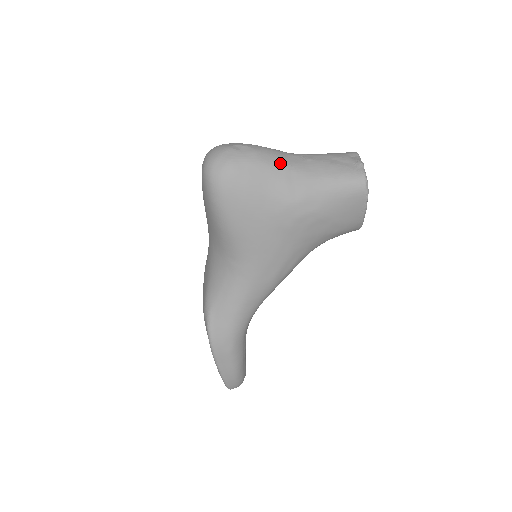
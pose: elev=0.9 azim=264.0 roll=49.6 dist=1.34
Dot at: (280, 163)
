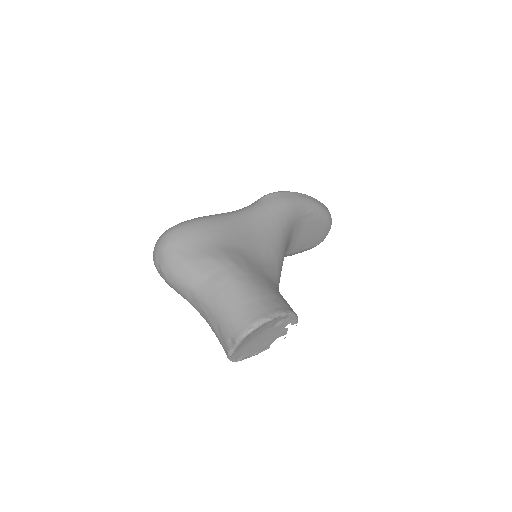
Dot at: (185, 298)
